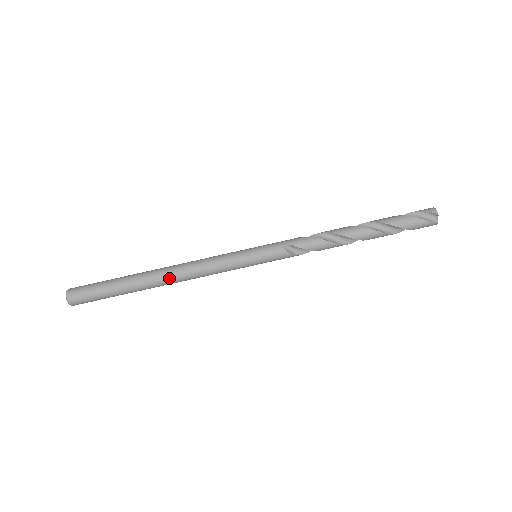
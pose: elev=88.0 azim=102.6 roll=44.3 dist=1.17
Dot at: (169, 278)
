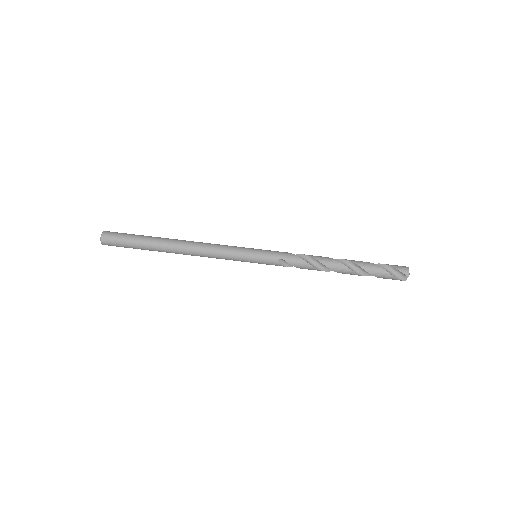
Dot at: (183, 253)
